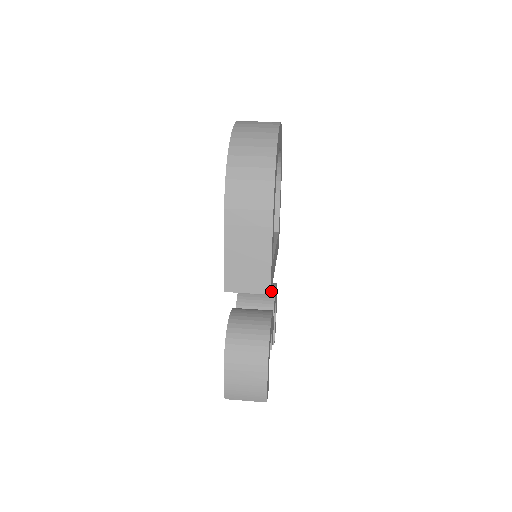
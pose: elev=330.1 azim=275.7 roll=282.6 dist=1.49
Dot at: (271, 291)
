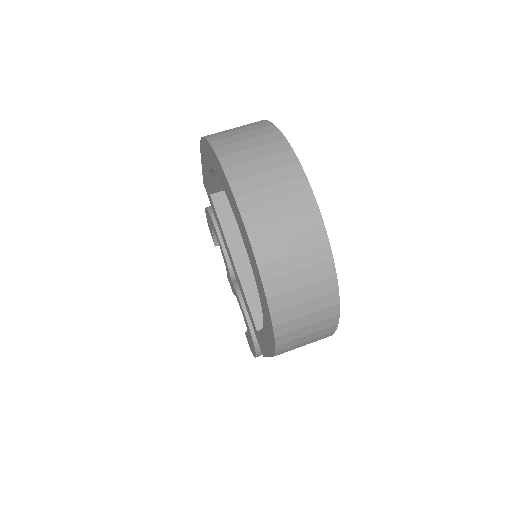
Dot at: occluded
